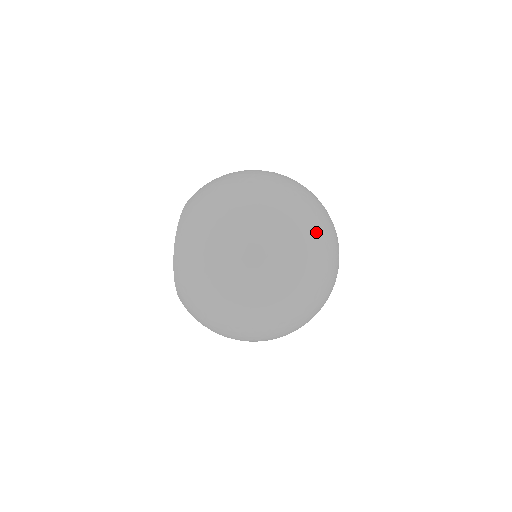
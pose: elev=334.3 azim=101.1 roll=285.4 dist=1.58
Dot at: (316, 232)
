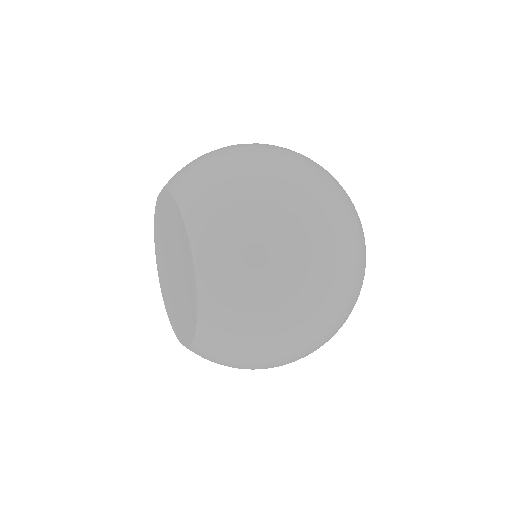
Dot at: (364, 240)
